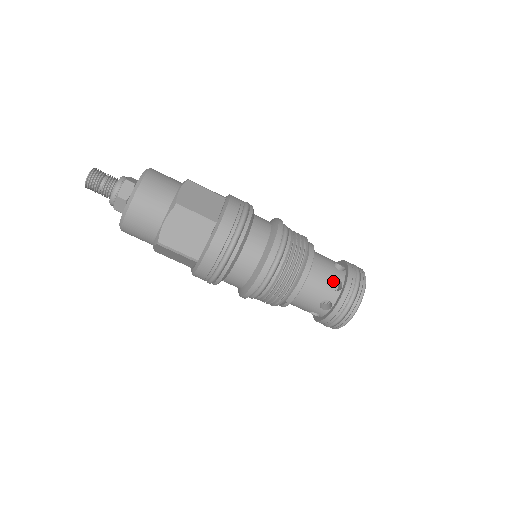
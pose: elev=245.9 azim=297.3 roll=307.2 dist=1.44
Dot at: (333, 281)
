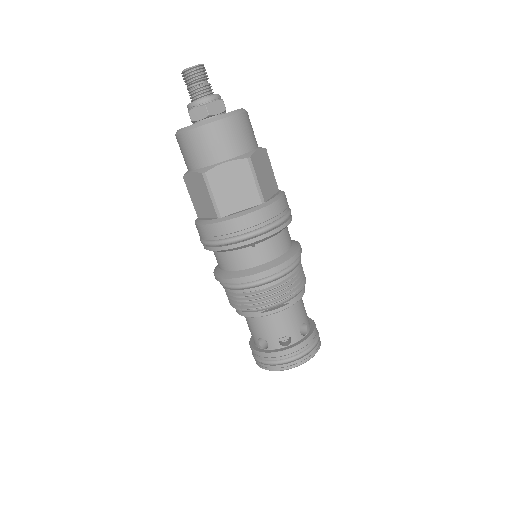
Dot at: occluded
